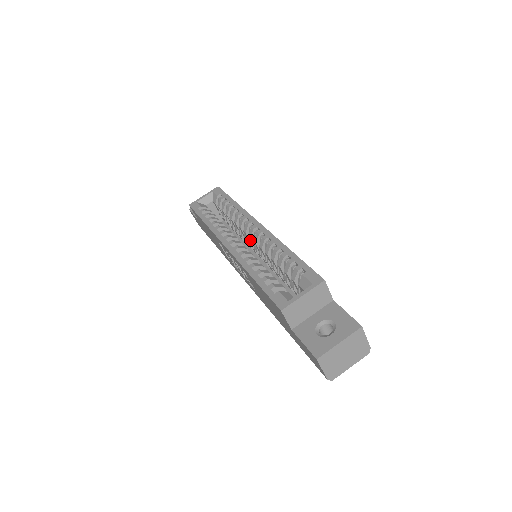
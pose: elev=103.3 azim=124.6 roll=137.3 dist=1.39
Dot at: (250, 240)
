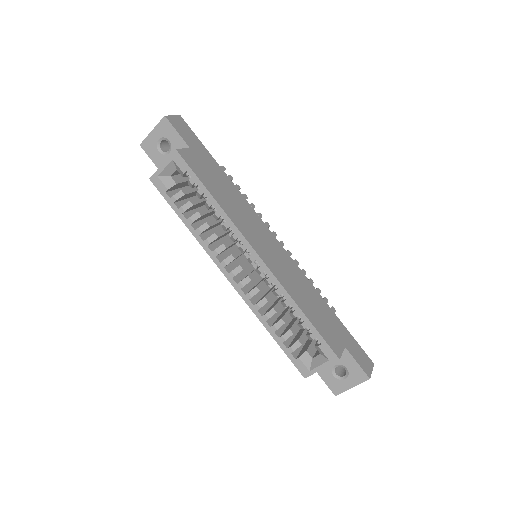
Dot at: occluded
